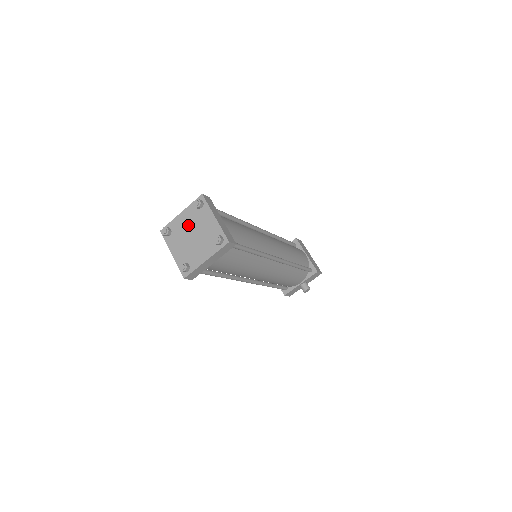
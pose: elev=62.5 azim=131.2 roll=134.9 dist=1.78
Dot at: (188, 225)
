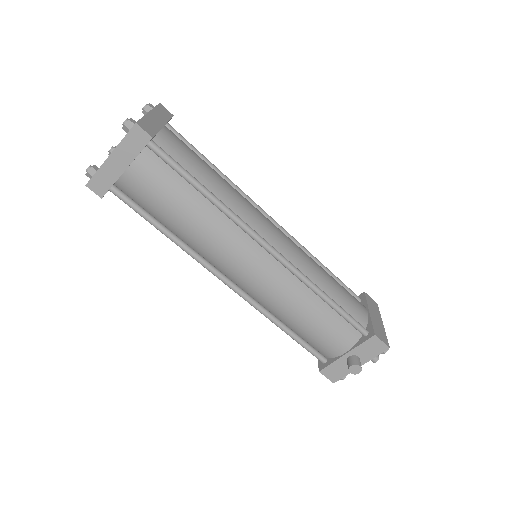
Dot at: occluded
